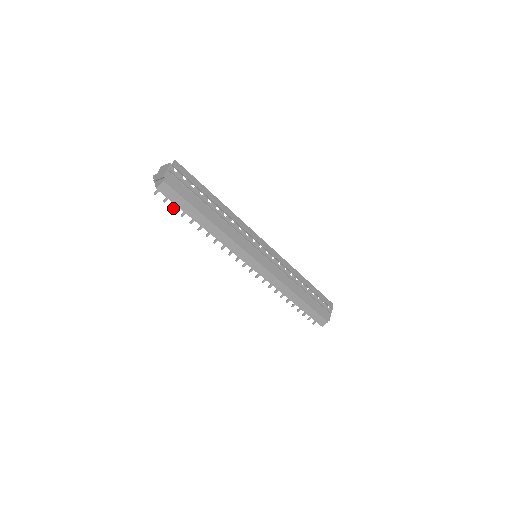
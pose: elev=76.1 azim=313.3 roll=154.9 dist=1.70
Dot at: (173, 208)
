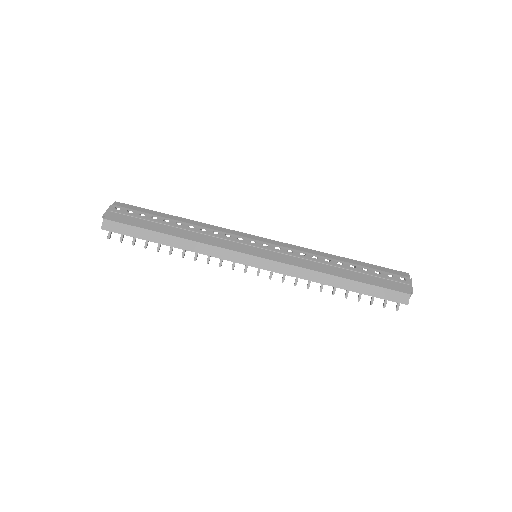
Dot at: (132, 244)
